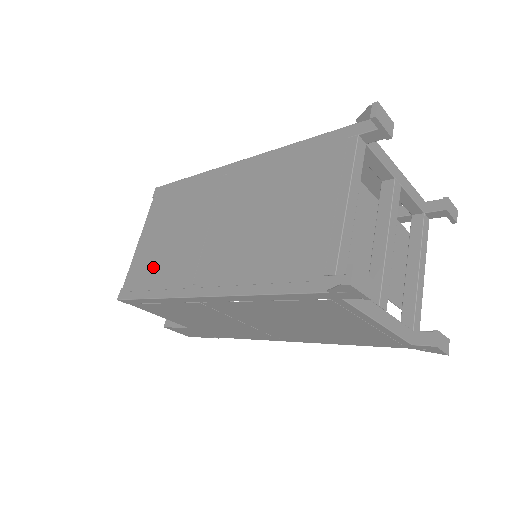
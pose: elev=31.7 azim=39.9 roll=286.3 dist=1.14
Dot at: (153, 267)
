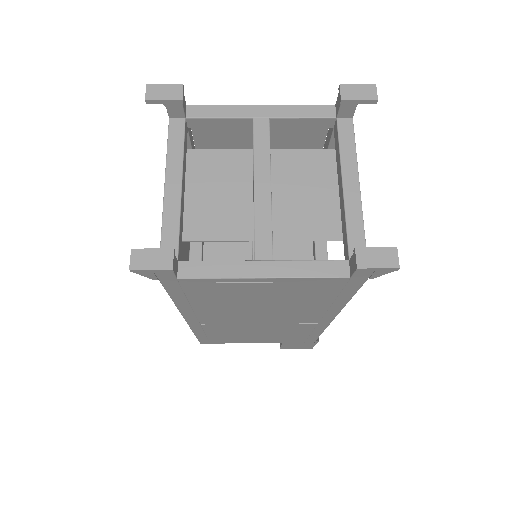
Dot at: occluded
